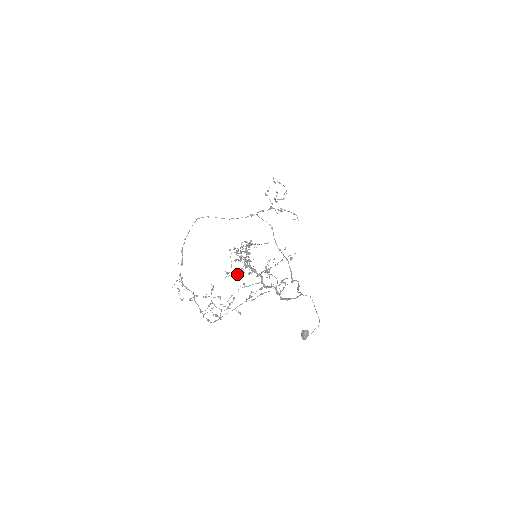
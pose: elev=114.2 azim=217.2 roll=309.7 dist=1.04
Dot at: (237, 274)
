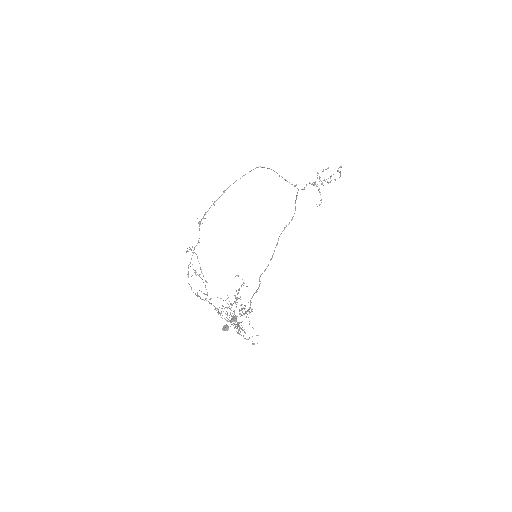
Dot at: occluded
